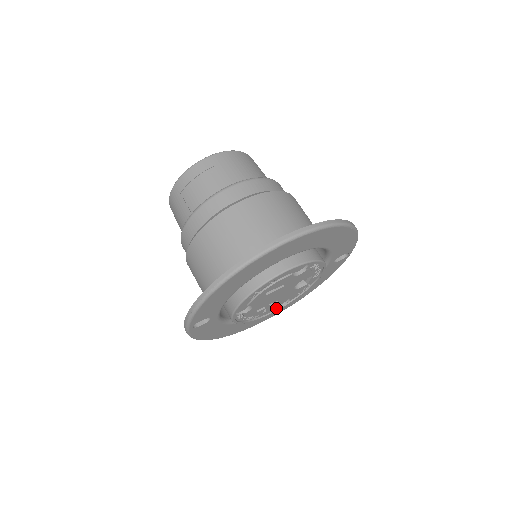
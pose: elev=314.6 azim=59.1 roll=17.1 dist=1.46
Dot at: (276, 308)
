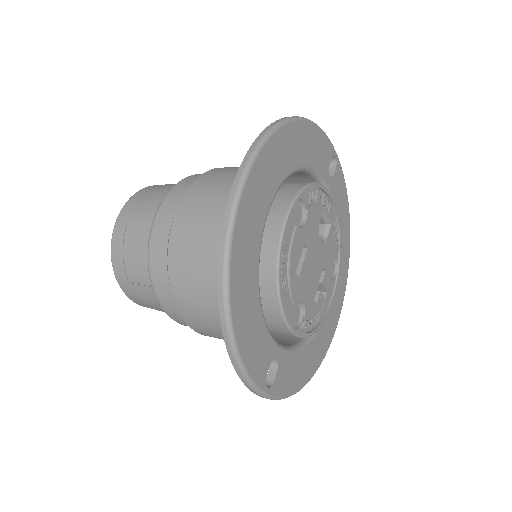
Dot at: (333, 280)
